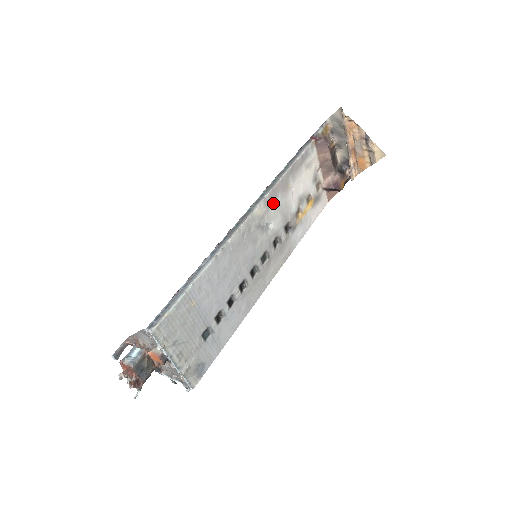
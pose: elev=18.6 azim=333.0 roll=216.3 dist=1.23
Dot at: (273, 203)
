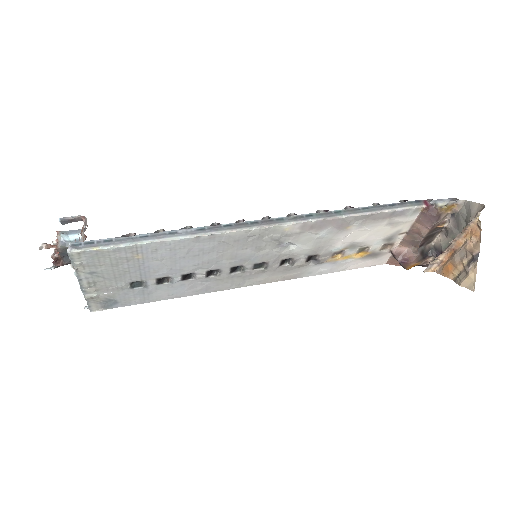
Dot at: (314, 231)
